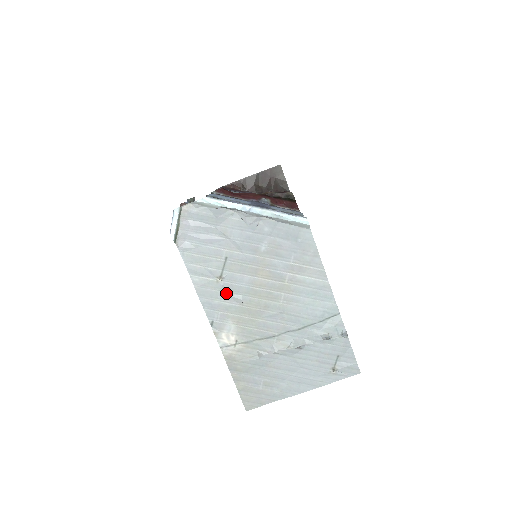
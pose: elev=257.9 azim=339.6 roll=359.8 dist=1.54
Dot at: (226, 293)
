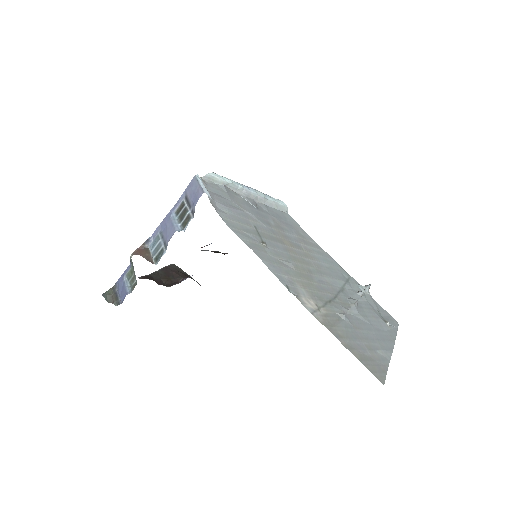
Dot at: (276, 258)
